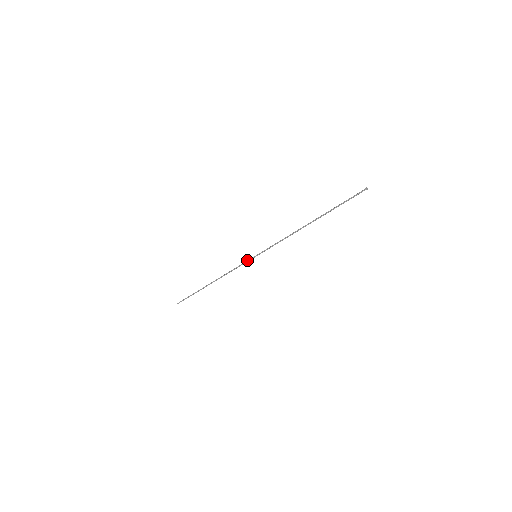
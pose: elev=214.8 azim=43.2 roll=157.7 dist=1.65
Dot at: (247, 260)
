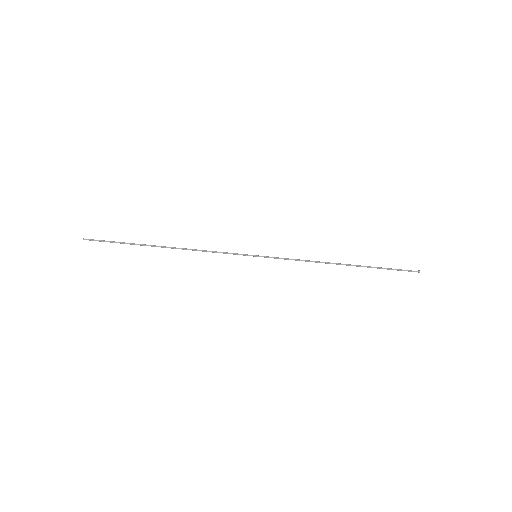
Dot at: occluded
